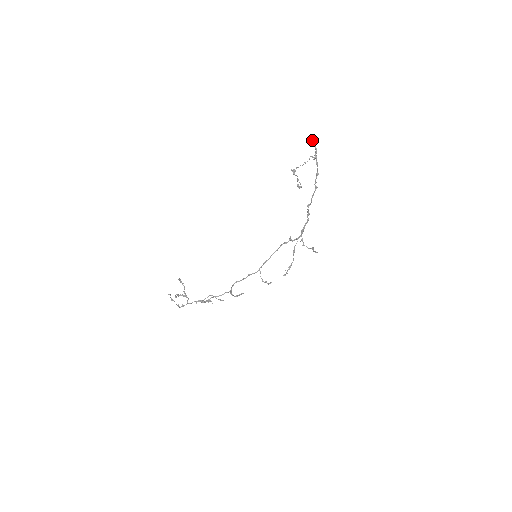
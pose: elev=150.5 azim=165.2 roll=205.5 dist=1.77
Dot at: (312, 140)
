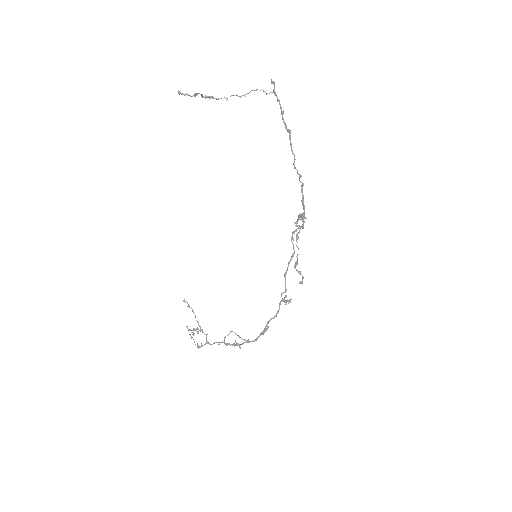
Dot at: (271, 80)
